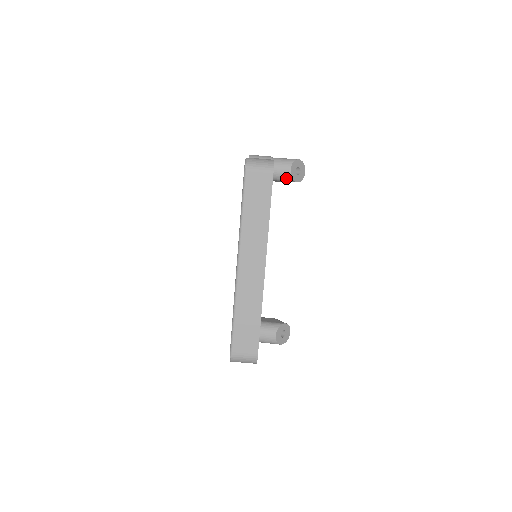
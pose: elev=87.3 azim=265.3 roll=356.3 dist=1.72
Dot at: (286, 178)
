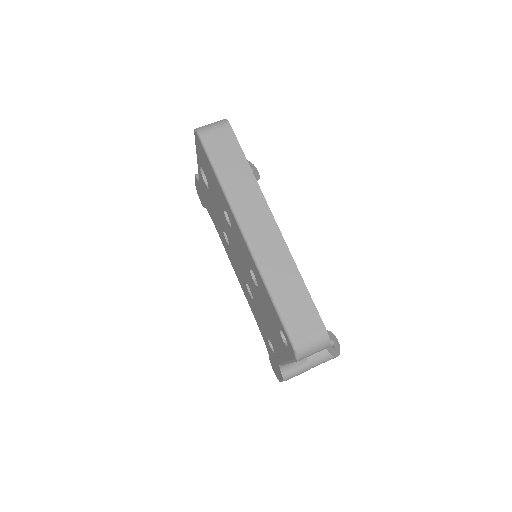
Dot at: occluded
